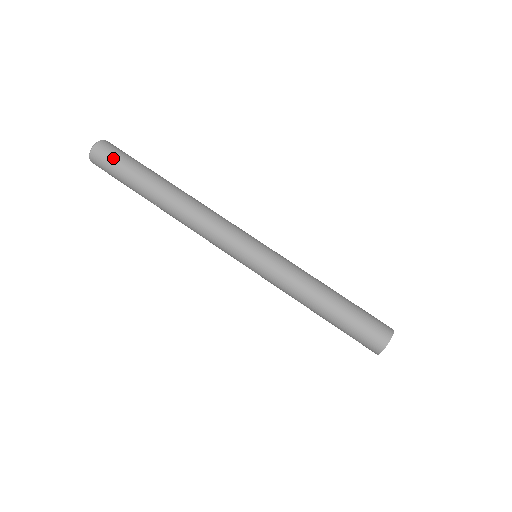
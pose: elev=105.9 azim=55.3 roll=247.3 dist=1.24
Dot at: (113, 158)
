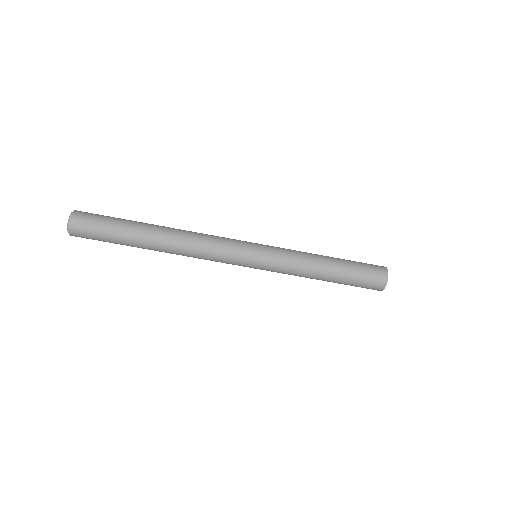
Dot at: (93, 239)
